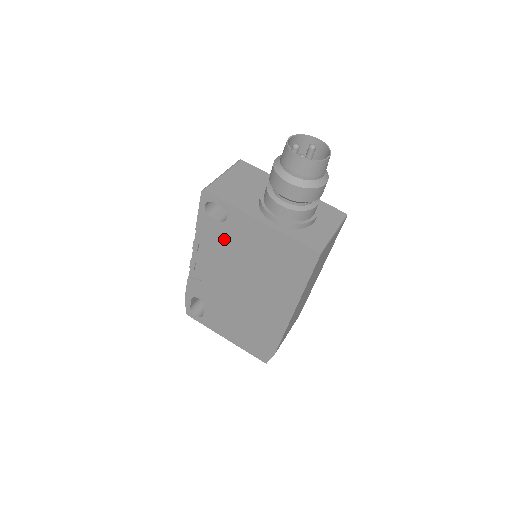
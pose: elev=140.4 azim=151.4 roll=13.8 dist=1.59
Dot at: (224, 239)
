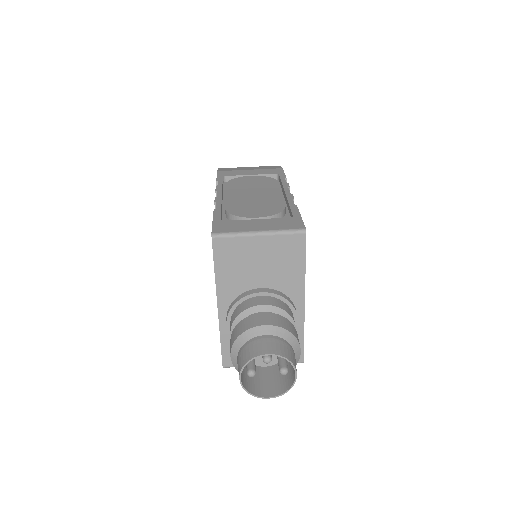
Dot at: occluded
